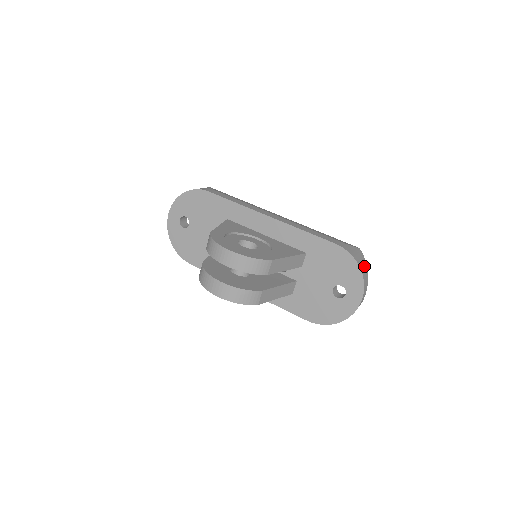
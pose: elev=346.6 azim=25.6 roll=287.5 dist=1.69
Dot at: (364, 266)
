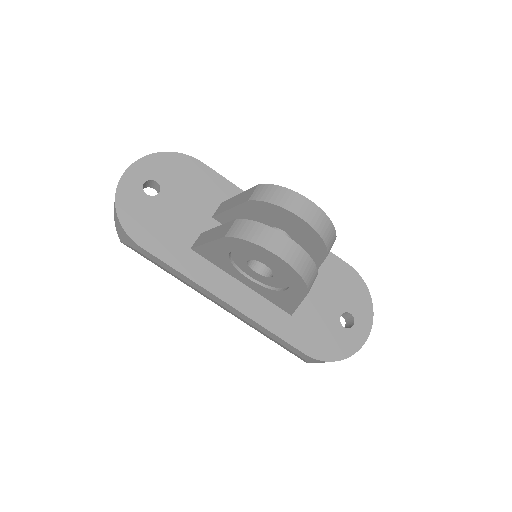
Dot at: occluded
